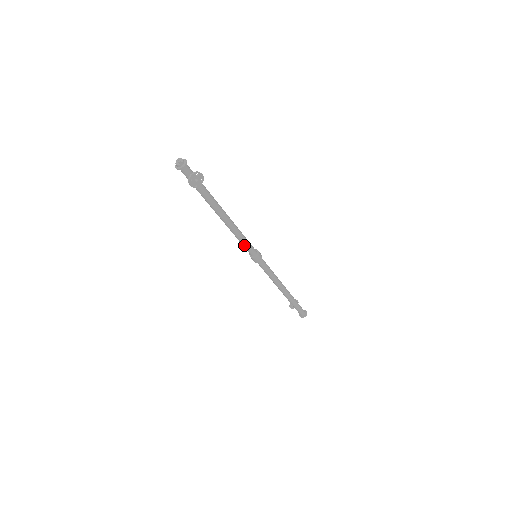
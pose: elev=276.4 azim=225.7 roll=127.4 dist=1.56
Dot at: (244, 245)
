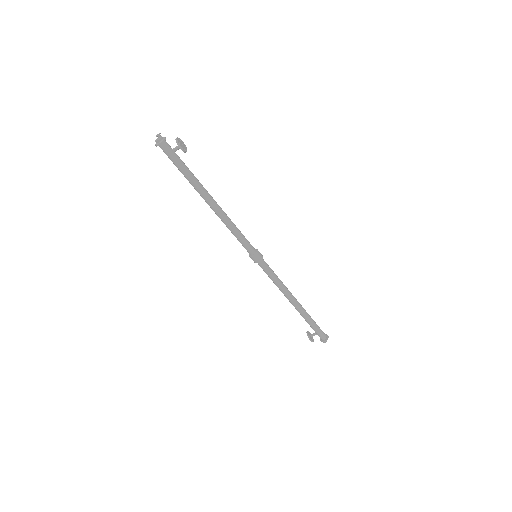
Dot at: (243, 238)
